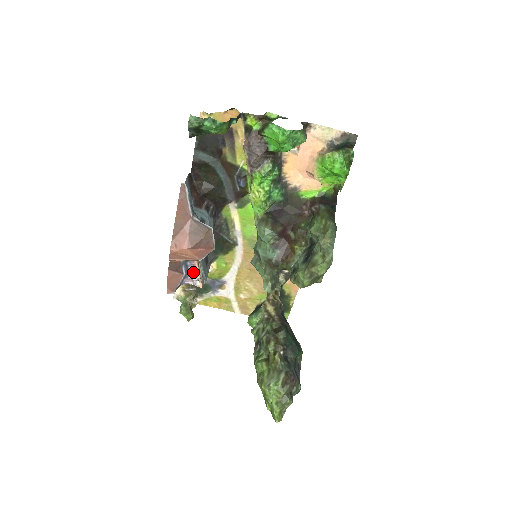
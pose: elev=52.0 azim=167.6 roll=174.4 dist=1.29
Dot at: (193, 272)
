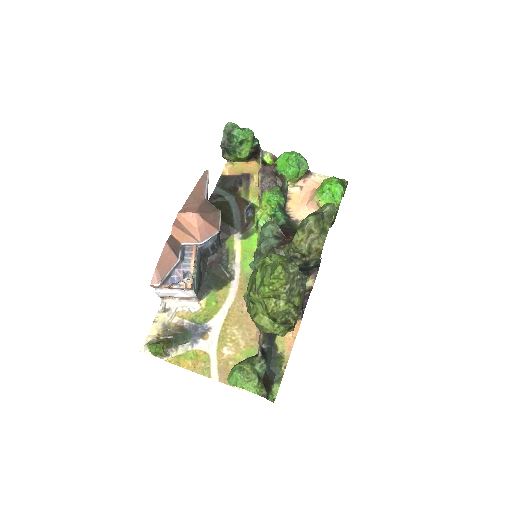
Dot at: (187, 264)
